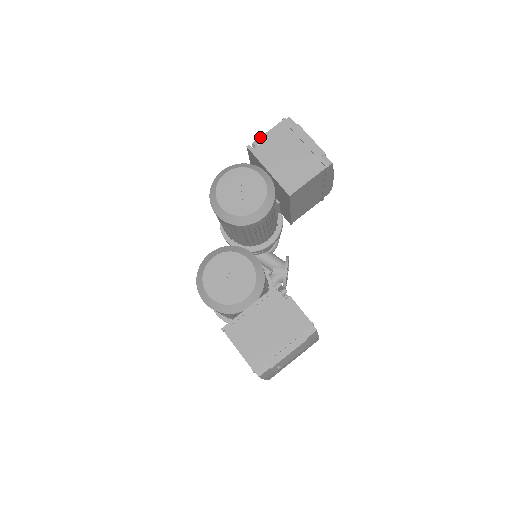
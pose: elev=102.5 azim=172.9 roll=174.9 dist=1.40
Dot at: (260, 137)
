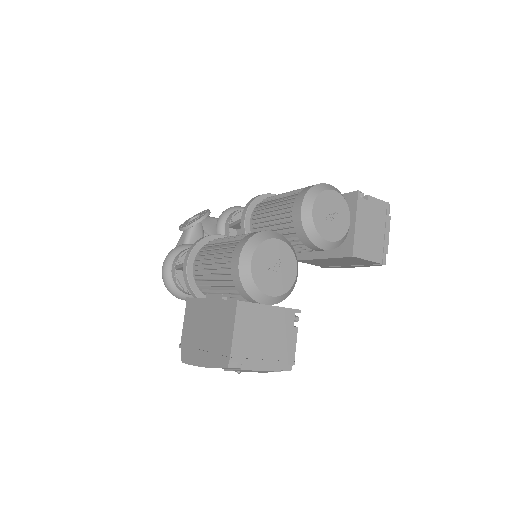
Dot at: (369, 195)
